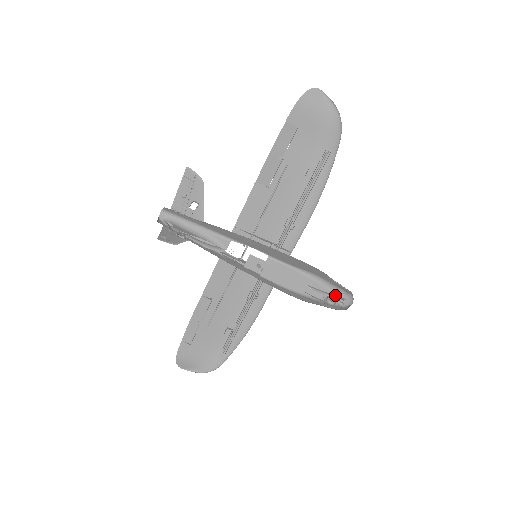
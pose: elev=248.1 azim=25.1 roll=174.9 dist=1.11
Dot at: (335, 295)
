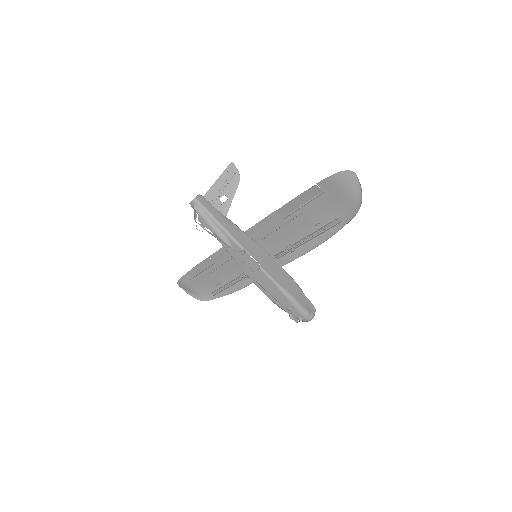
Dot at: (299, 313)
